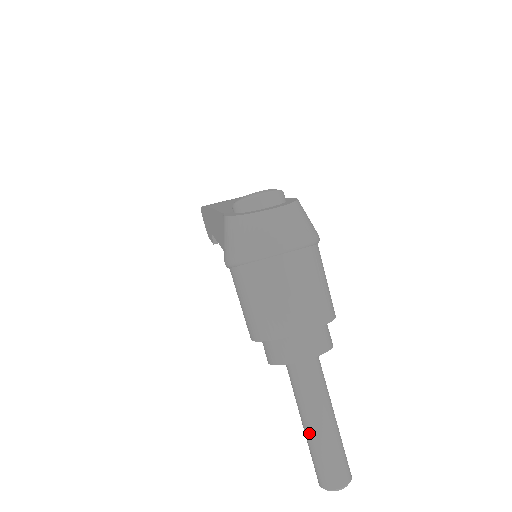
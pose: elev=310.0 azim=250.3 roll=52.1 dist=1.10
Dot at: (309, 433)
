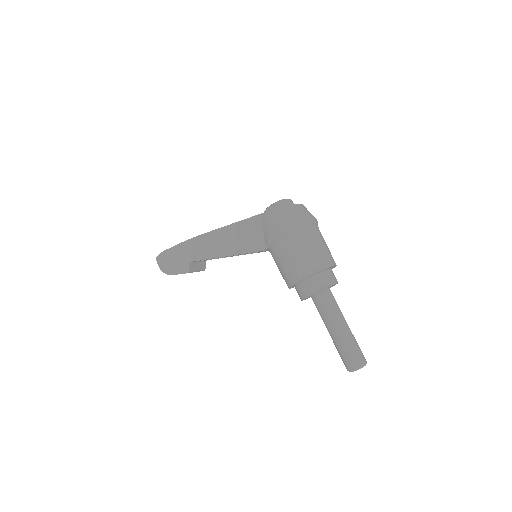
Dot at: (342, 334)
